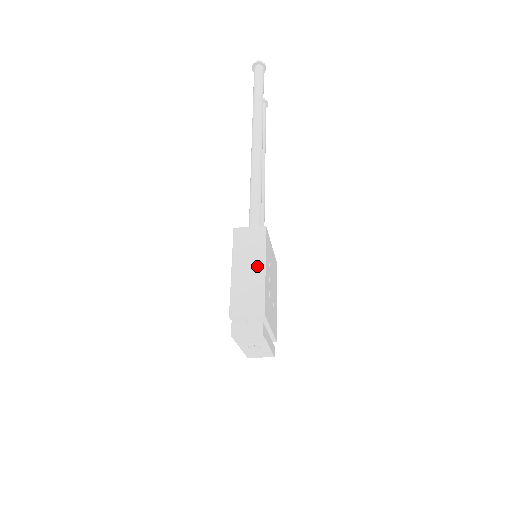
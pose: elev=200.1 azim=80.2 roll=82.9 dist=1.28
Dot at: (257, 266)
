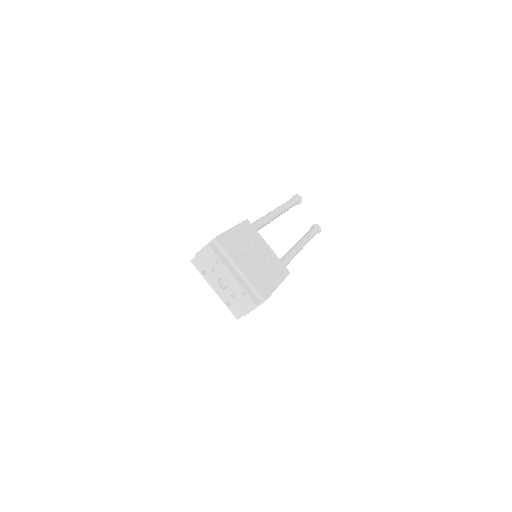
Dot at: occluded
